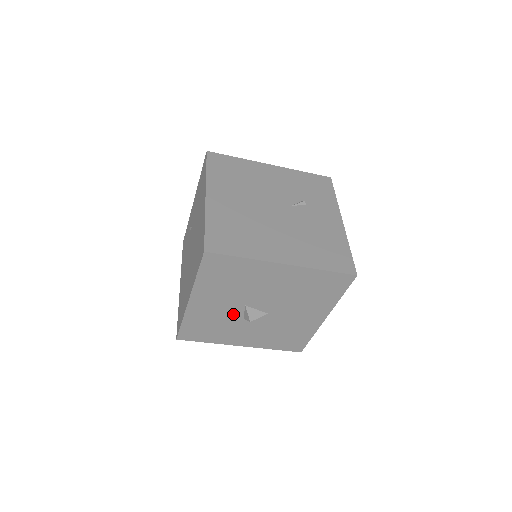
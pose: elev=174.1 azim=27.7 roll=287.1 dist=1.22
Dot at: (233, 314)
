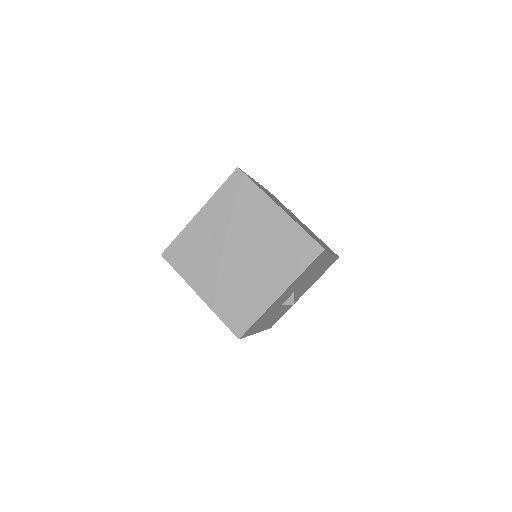
Dot at: (282, 302)
